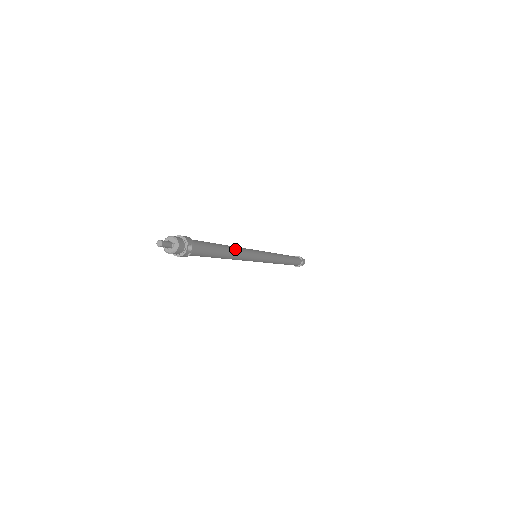
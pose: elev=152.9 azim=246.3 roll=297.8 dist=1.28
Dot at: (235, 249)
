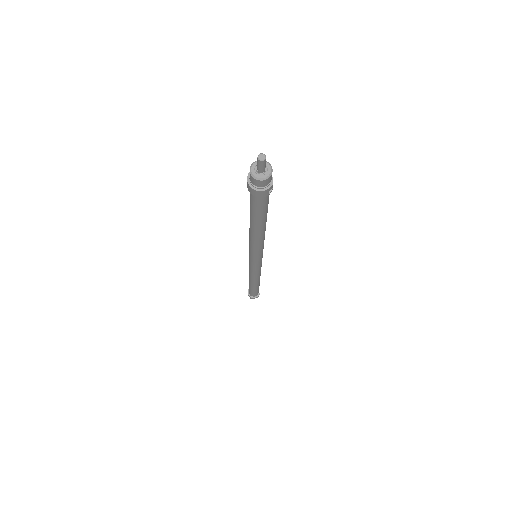
Dot at: occluded
